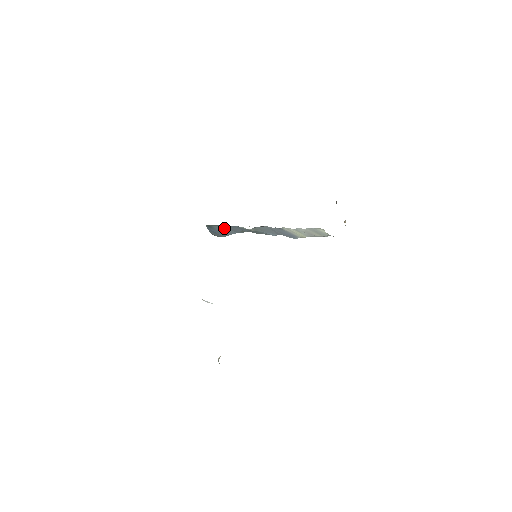
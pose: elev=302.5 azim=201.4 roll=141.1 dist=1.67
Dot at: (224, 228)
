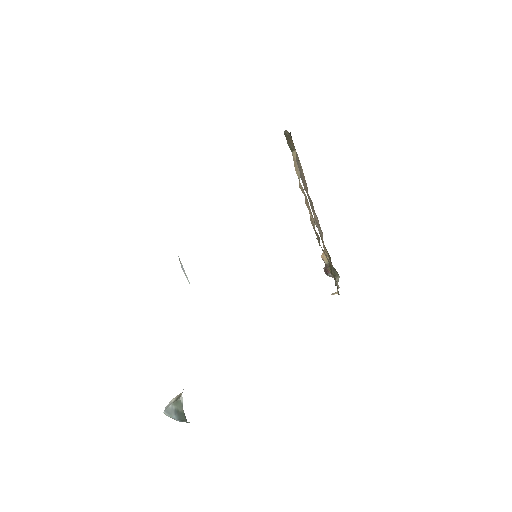
Dot at: occluded
